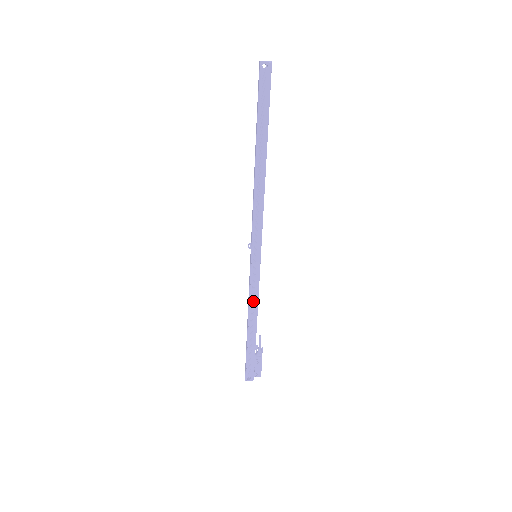
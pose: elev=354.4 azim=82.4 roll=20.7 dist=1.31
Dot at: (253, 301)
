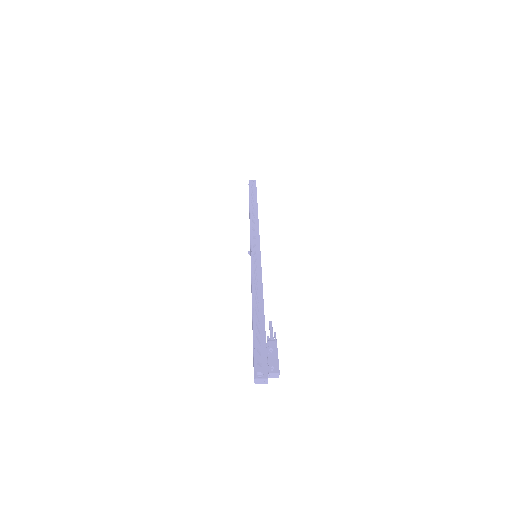
Dot at: (256, 285)
